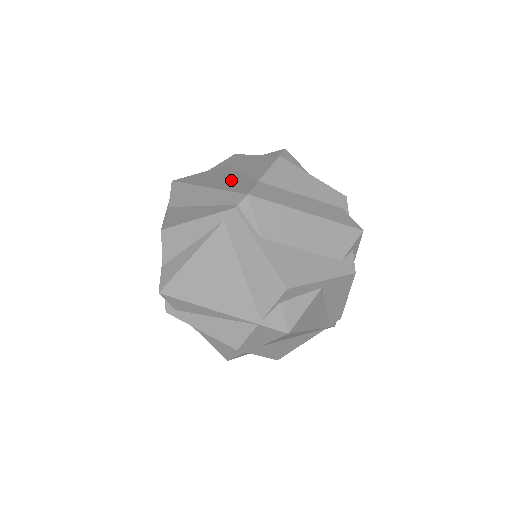
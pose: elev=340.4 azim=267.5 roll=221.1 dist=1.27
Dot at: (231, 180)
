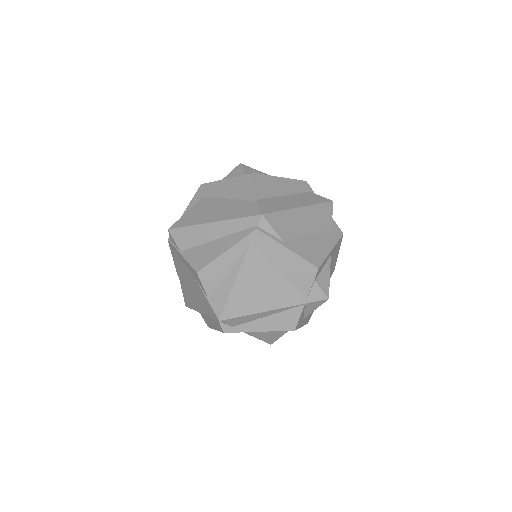
Dot at: (229, 208)
